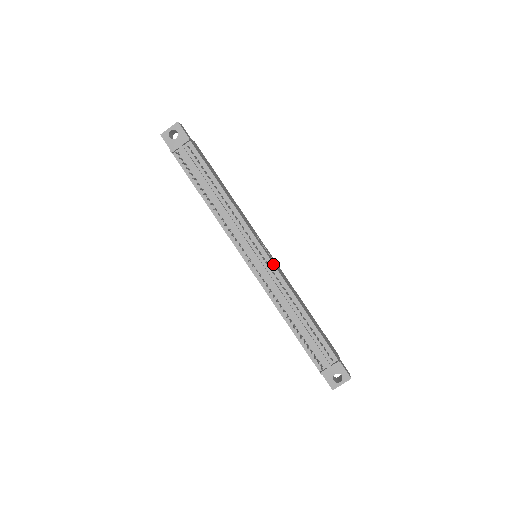
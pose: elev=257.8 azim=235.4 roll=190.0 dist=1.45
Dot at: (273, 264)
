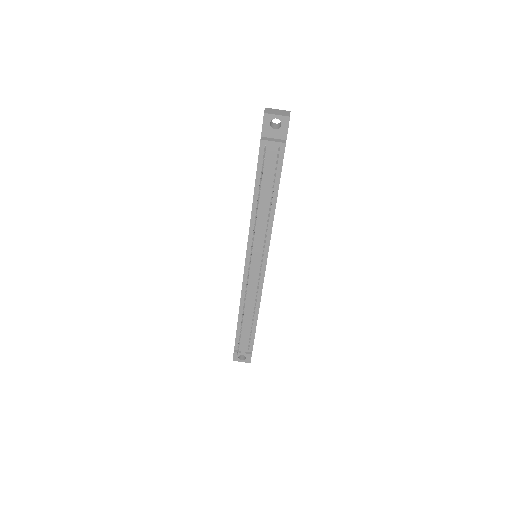
Dot at: occluded
